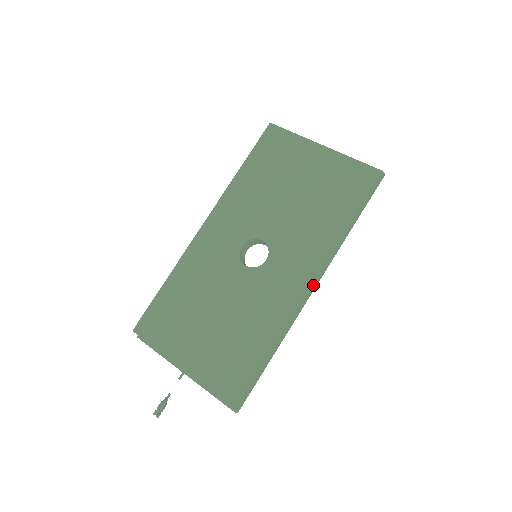
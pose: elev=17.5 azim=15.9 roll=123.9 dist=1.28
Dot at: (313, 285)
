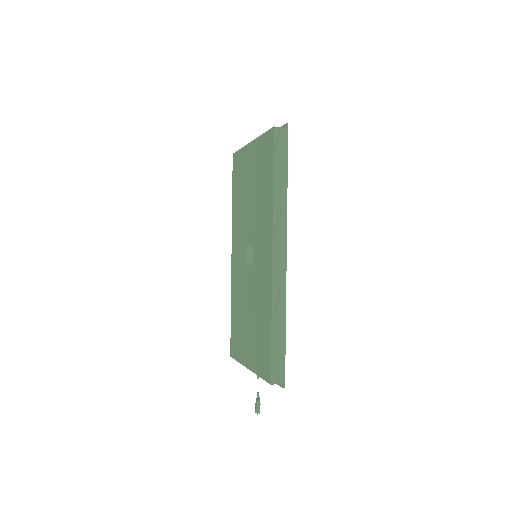
Dot at: (278, 253)
